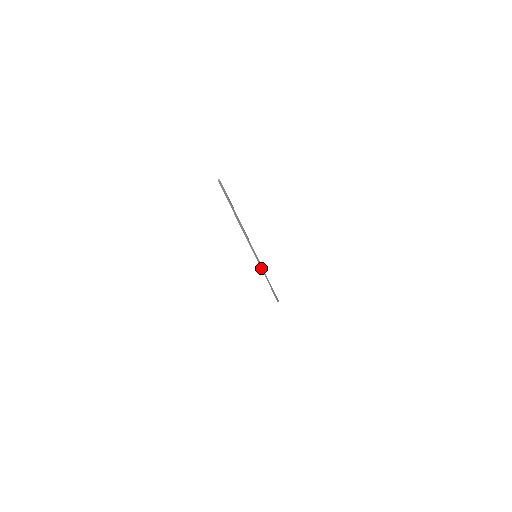
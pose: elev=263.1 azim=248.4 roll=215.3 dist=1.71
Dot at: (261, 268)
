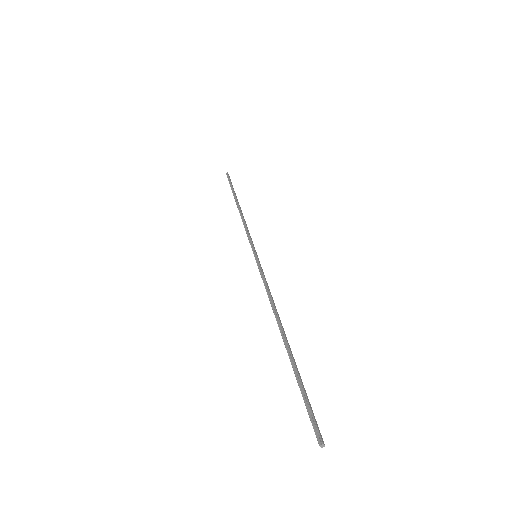
Dot at: (248, 235)
